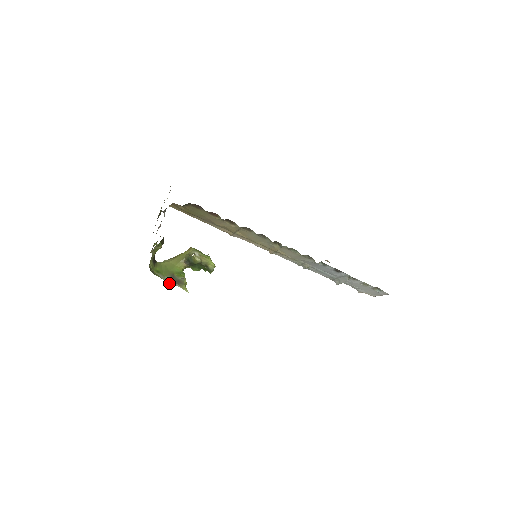
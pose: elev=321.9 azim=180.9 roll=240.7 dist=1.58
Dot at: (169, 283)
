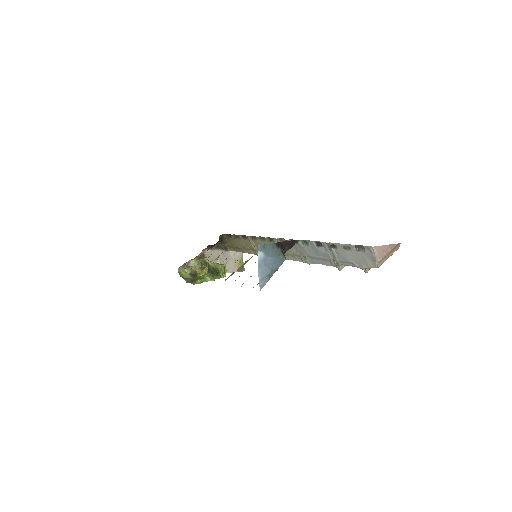
Dot at: (187, 282)
